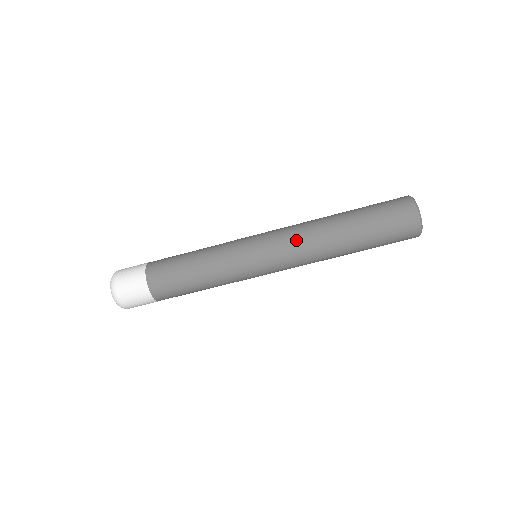
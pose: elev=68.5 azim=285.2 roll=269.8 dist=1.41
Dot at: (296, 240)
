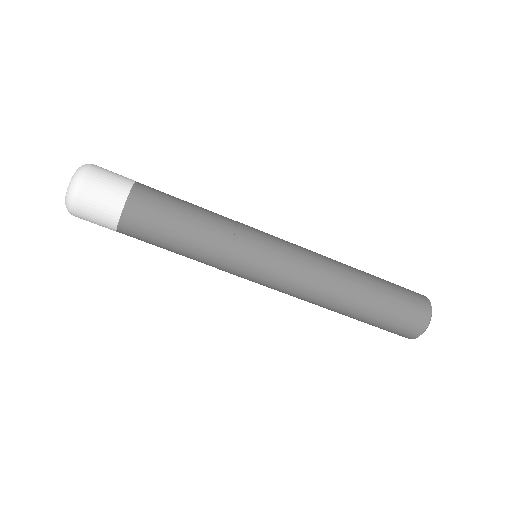
Dot at: (314, 262)
